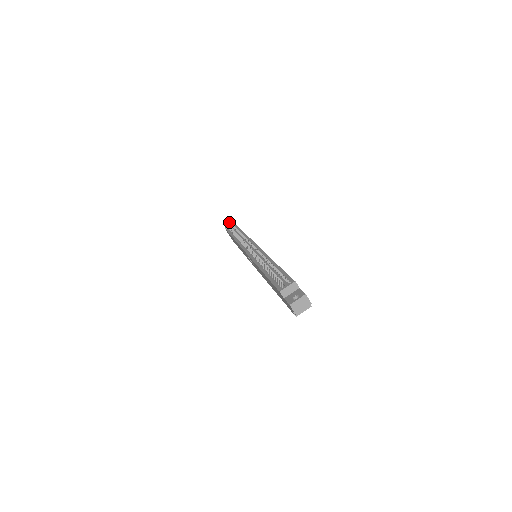
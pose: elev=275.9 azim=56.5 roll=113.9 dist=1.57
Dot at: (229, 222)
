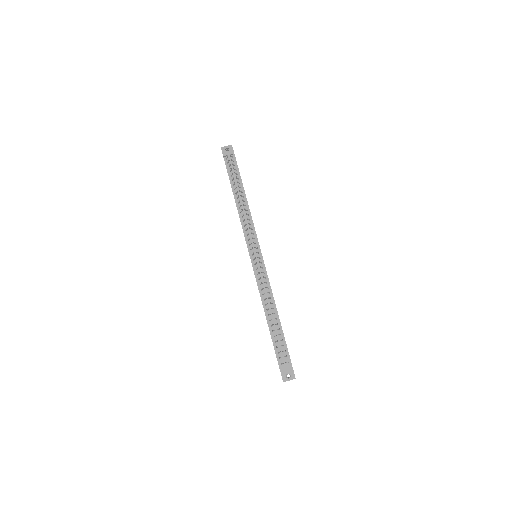
Dot at: (231, 159)
